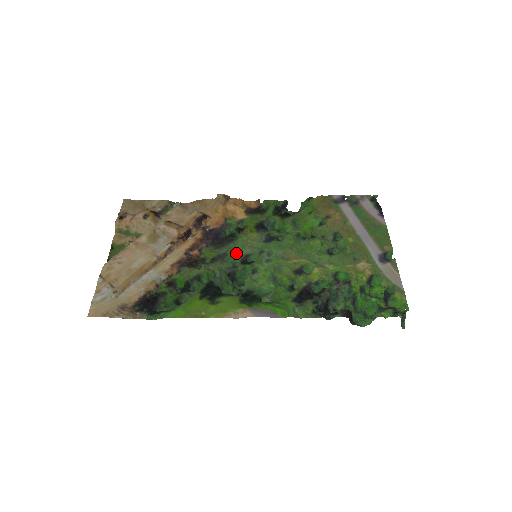
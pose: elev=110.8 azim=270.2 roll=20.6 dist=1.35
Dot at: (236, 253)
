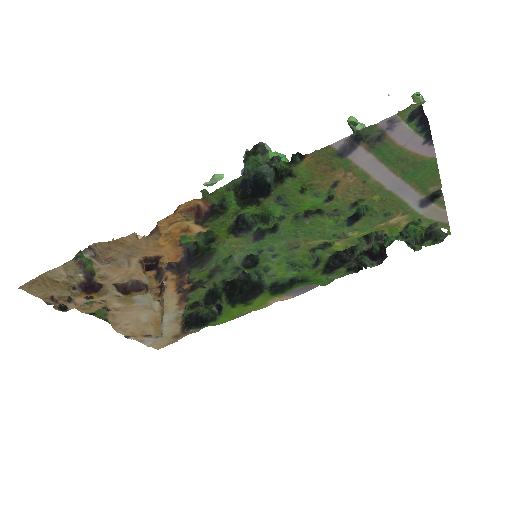
Dot at: (228, 260)
